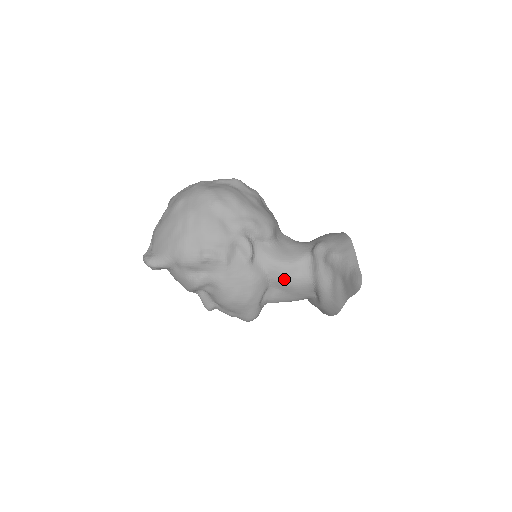
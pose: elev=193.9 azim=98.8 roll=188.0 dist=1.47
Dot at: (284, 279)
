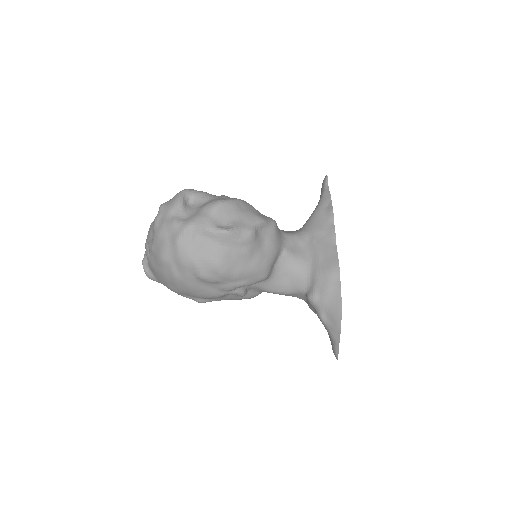
Dot at: occluded
